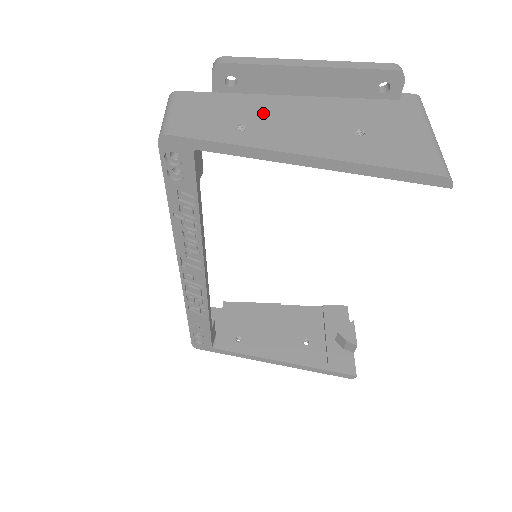
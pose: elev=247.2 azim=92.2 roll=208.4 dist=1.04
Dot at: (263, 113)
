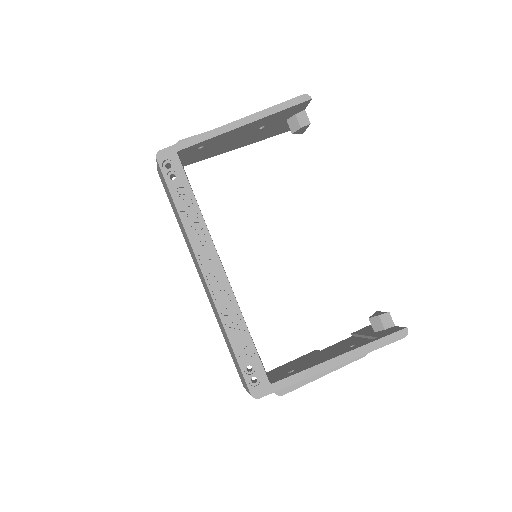
Dot at: occluded
